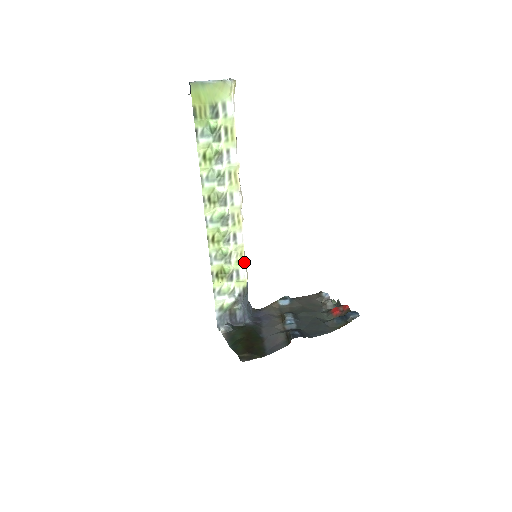
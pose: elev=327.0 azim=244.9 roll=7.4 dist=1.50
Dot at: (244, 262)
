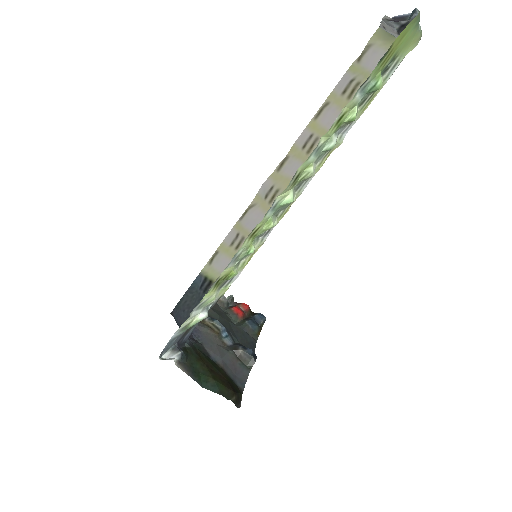
Dot at: (246, 264)
